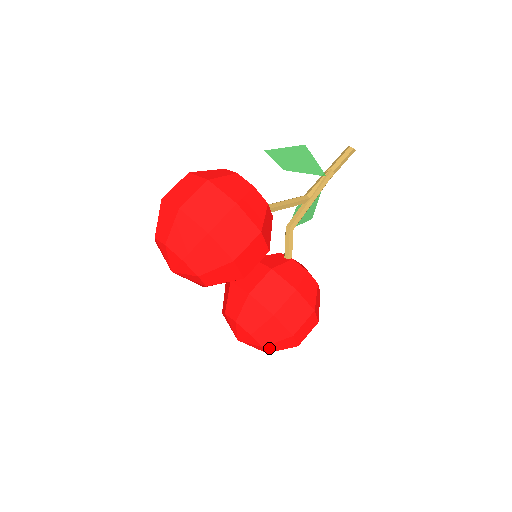
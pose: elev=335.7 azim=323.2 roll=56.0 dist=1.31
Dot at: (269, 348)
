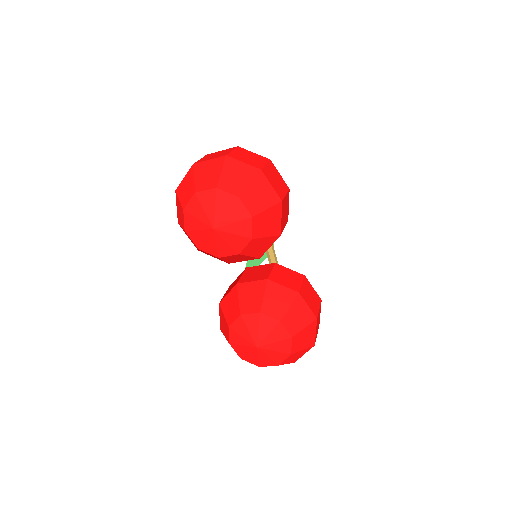
Dot at: (295, 342)
